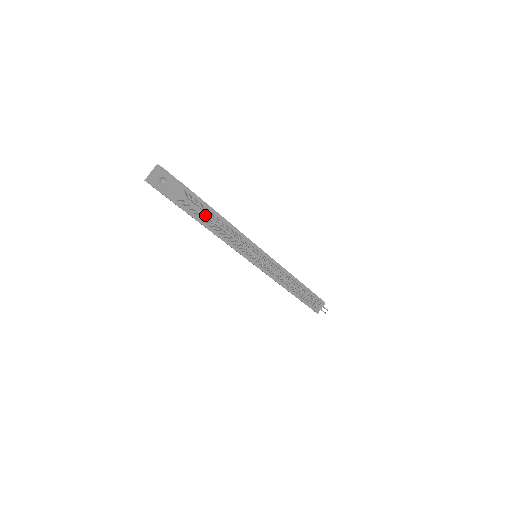
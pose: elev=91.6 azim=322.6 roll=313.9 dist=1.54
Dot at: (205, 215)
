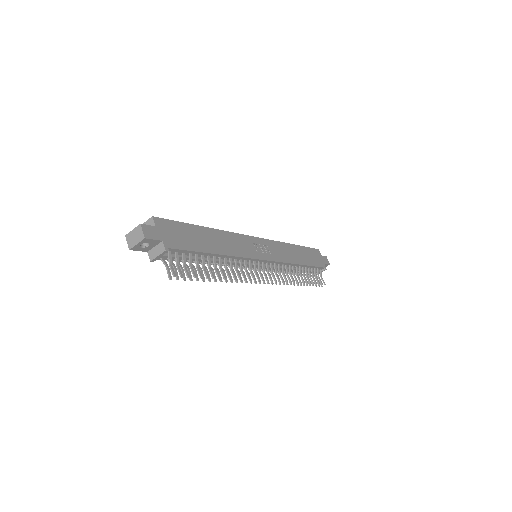
Dot at: (194, 260)
